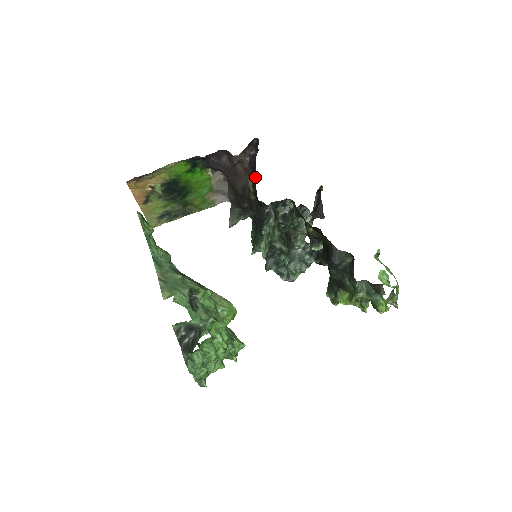
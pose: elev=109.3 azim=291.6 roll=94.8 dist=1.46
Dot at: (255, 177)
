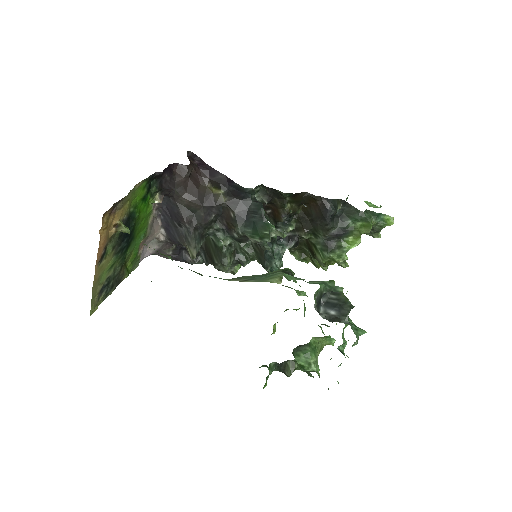
Dot at: (221, 176)
